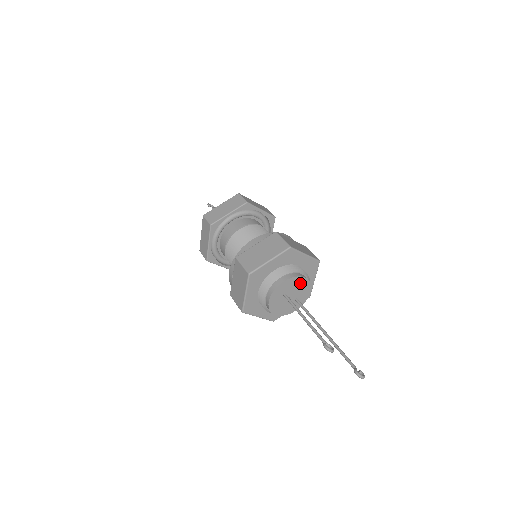
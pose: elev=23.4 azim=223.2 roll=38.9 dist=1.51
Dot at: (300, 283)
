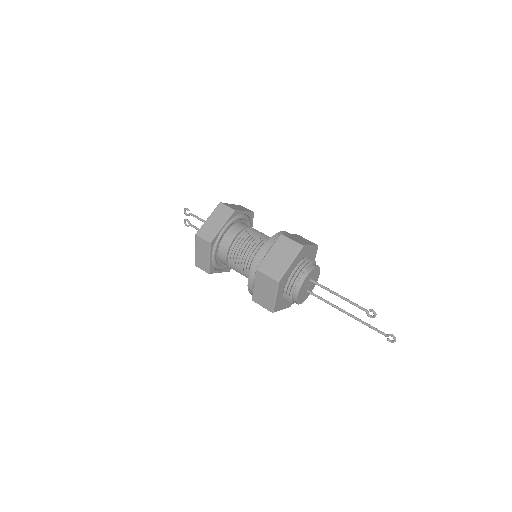
Dot at: (316, 278)
